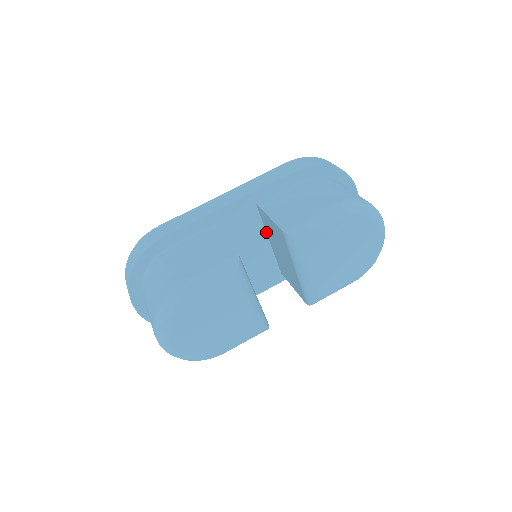
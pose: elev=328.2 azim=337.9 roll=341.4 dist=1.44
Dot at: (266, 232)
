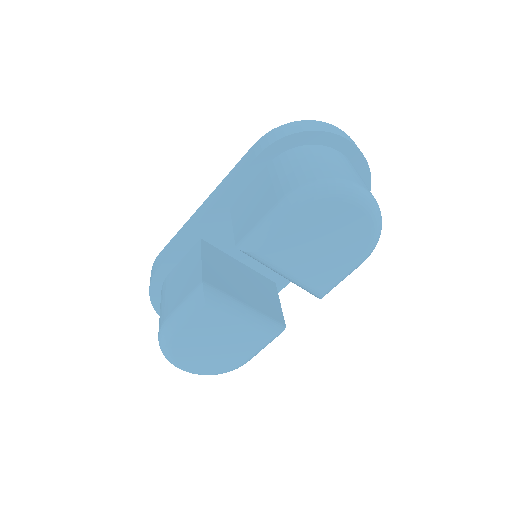
Dot at: occluded
